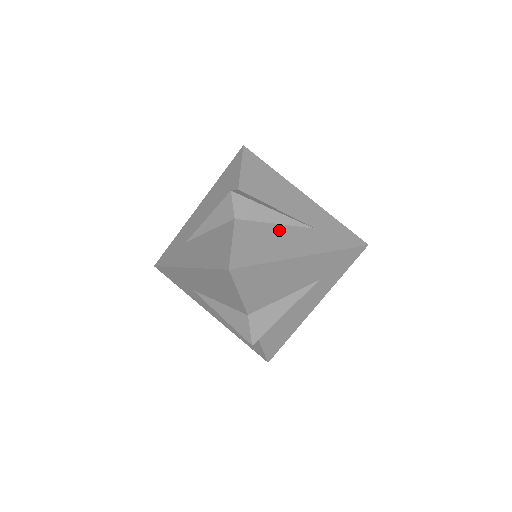
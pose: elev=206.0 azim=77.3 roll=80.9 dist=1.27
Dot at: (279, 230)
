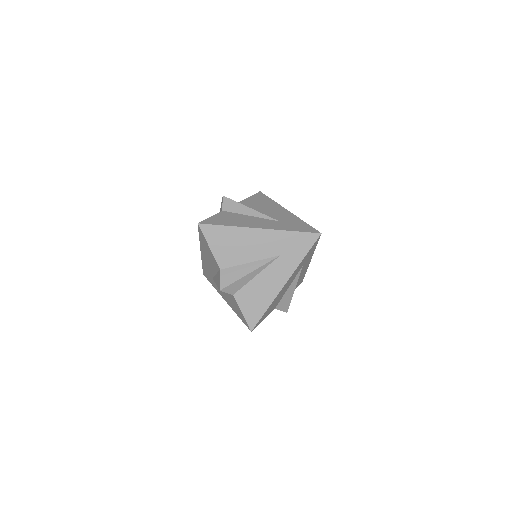
Dot at: (261, 279)
